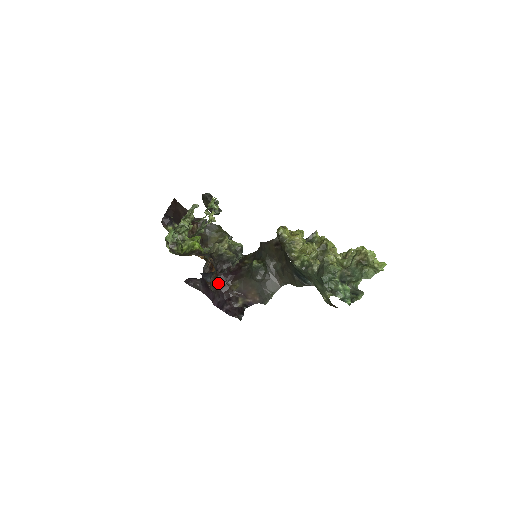
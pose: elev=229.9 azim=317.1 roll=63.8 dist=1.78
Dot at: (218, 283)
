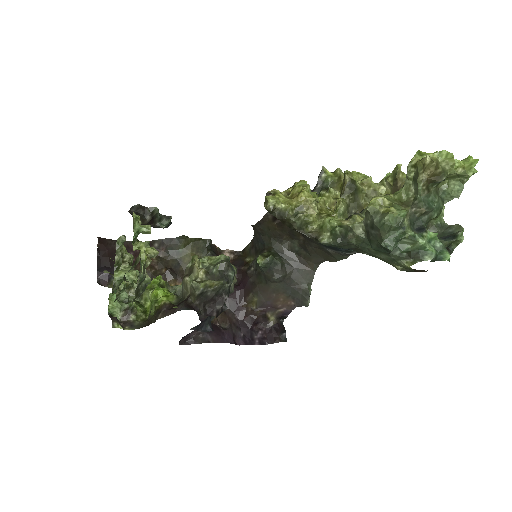
Dot at: (228, 312)
